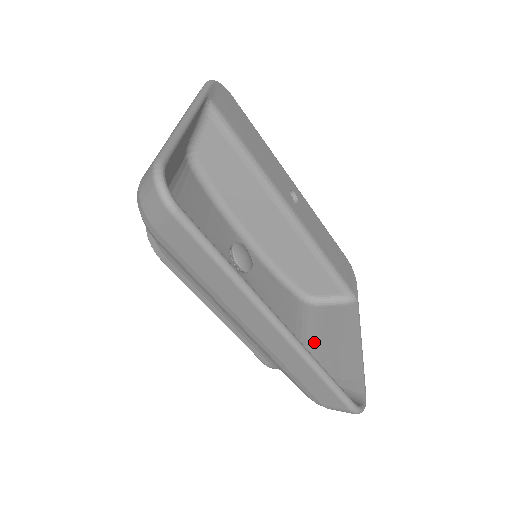
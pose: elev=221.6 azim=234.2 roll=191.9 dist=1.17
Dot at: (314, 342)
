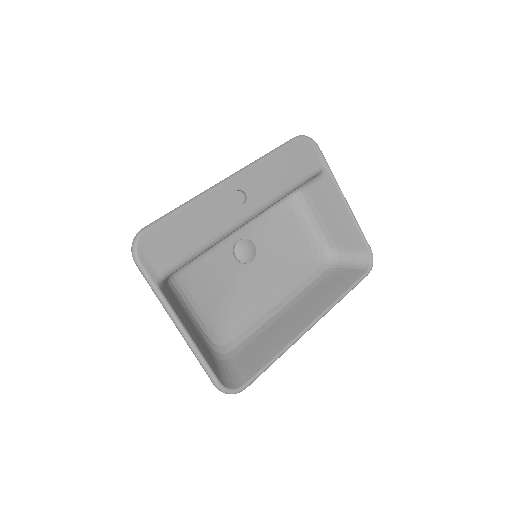
Dot at: (319, 225)
